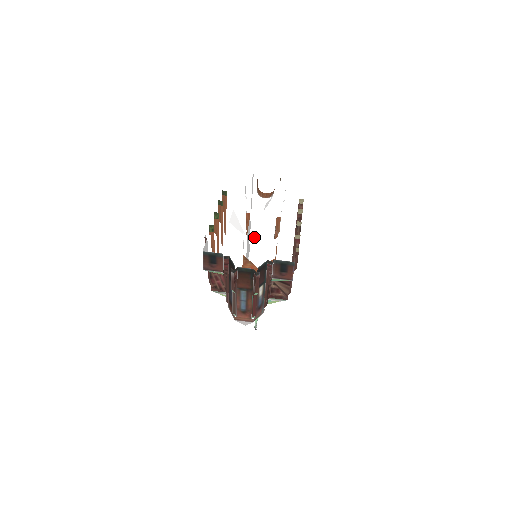
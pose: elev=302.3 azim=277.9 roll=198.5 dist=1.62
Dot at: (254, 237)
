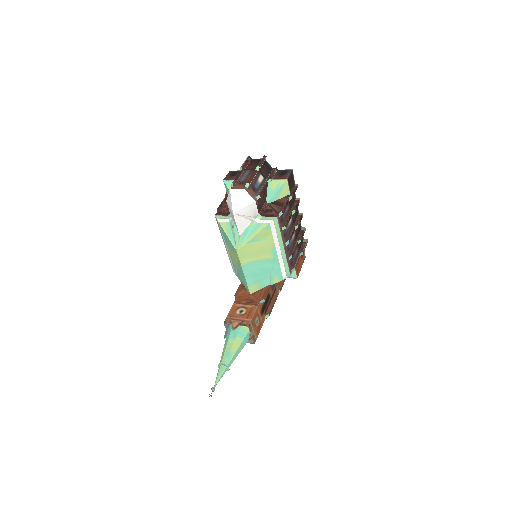
Dot at: occluded
